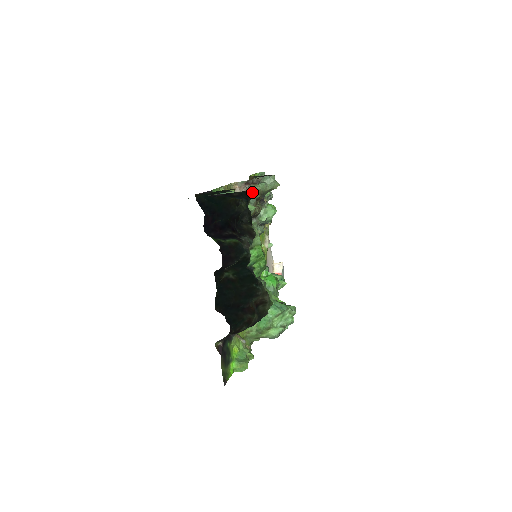
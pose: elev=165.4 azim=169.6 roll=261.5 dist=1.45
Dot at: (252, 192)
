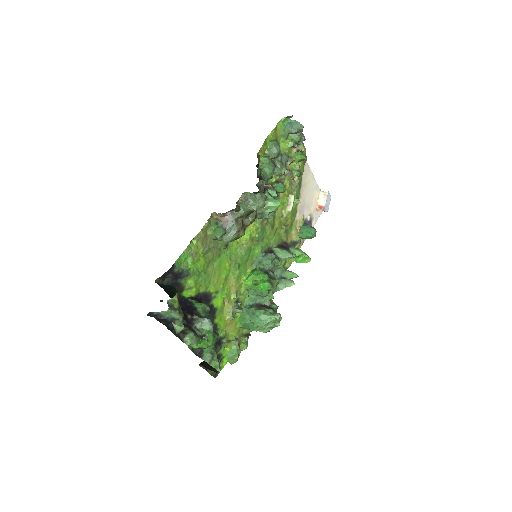
Dot at: (235, 218)
